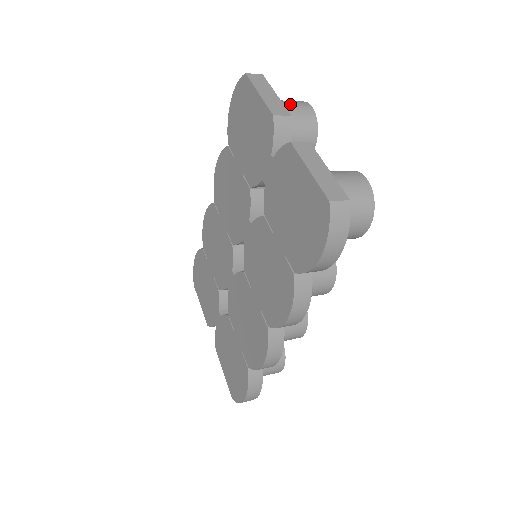
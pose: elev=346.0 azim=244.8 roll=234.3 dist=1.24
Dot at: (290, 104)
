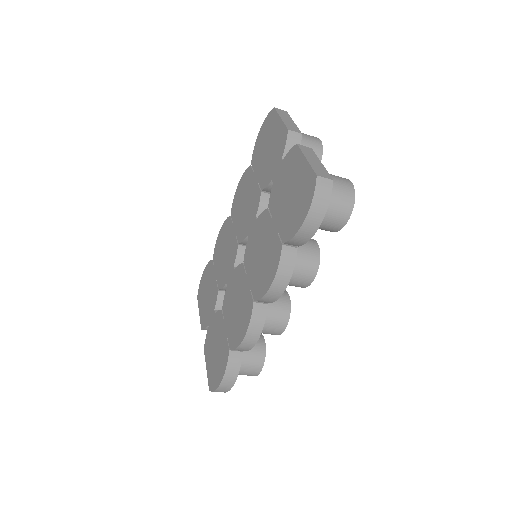
Dot at: (304, 134)
